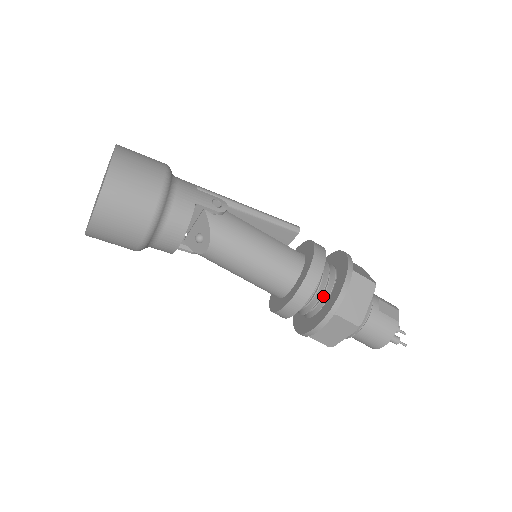
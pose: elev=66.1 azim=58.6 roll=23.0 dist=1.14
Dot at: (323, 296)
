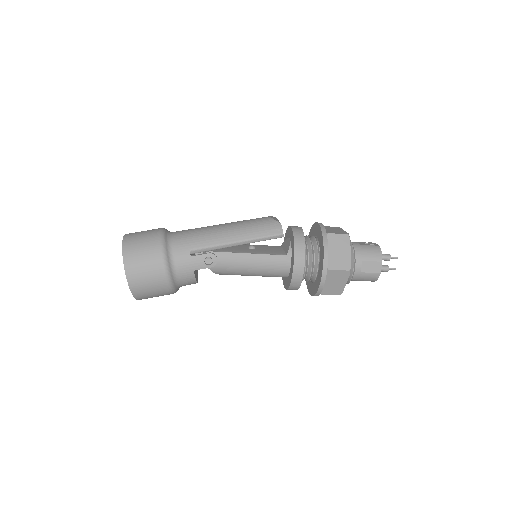
Dot at: (312, 277)
